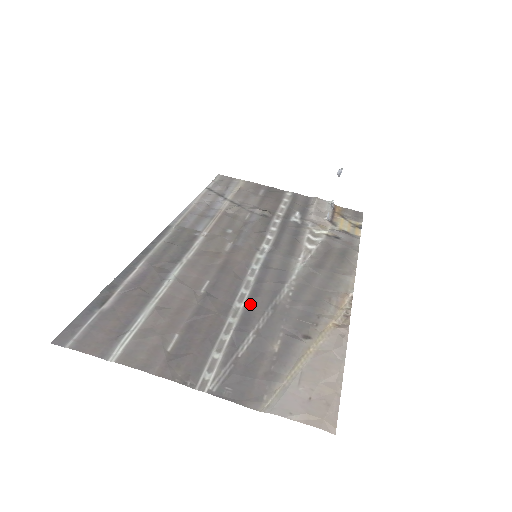
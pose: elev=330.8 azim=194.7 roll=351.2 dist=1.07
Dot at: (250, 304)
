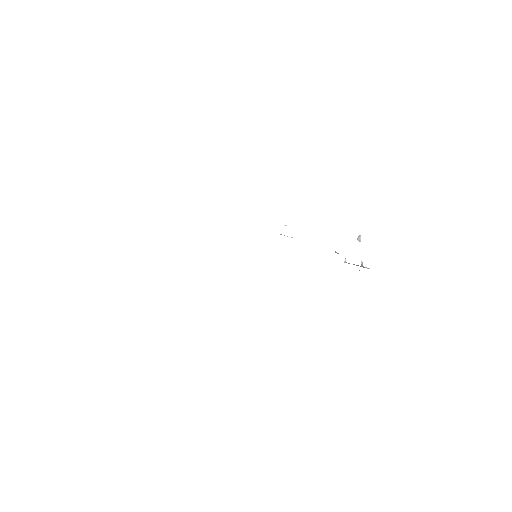
Dot at: occluded
